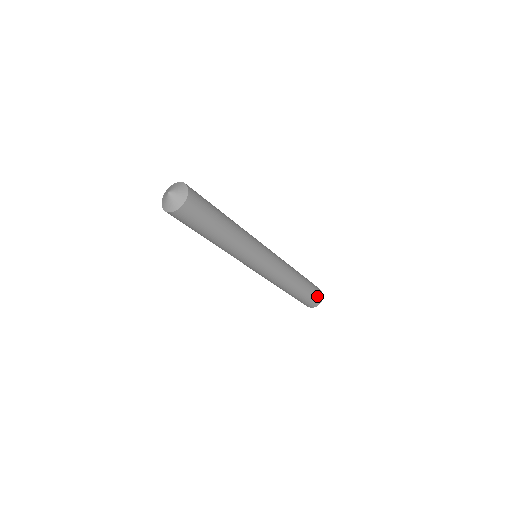
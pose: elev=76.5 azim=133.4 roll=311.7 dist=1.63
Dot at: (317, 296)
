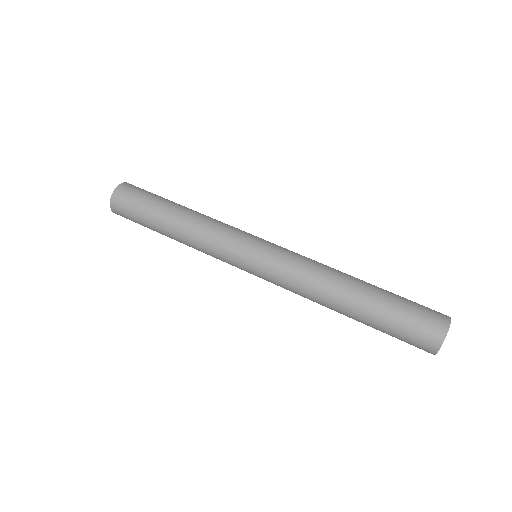
Dot at: (428, 311)
